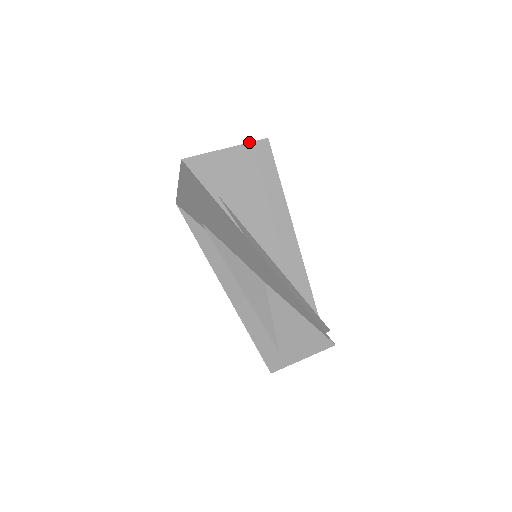
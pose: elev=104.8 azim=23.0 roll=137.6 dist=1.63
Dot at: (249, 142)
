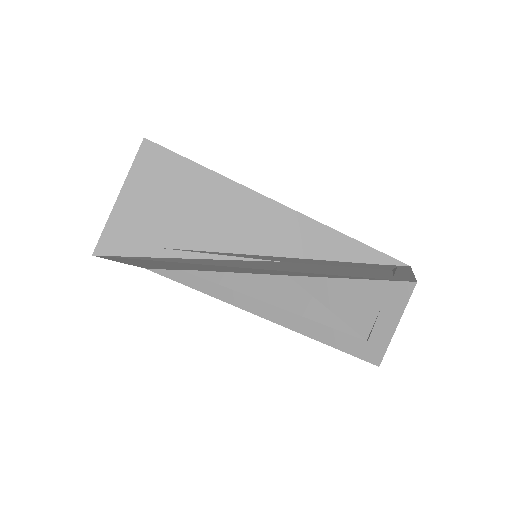
Dot at: occluded
